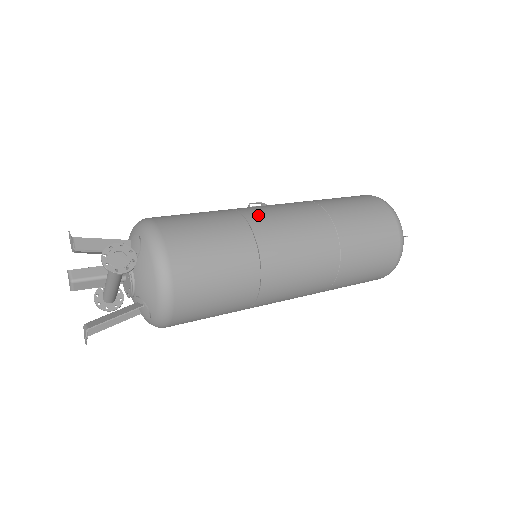
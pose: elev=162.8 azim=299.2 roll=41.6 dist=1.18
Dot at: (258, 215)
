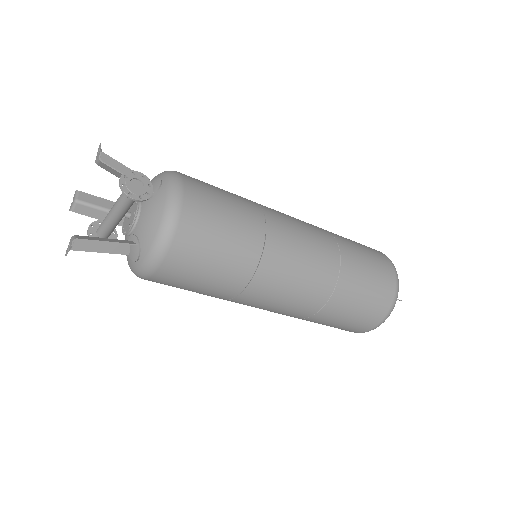
Dot at: (275, 214)
